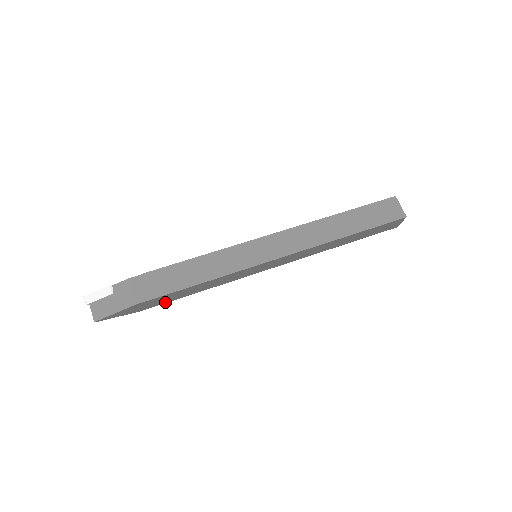
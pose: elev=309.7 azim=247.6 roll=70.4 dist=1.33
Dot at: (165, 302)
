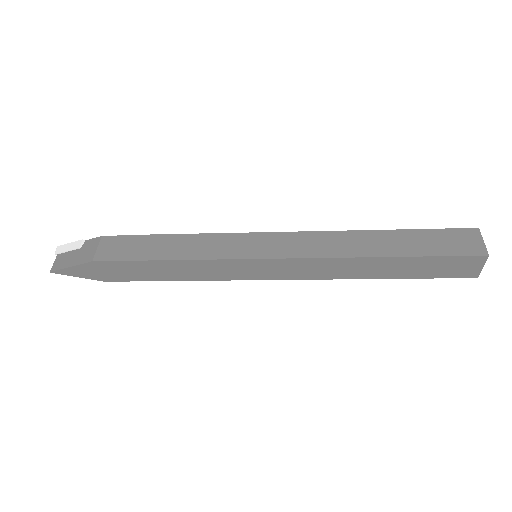
Dot at: (134, 279)
